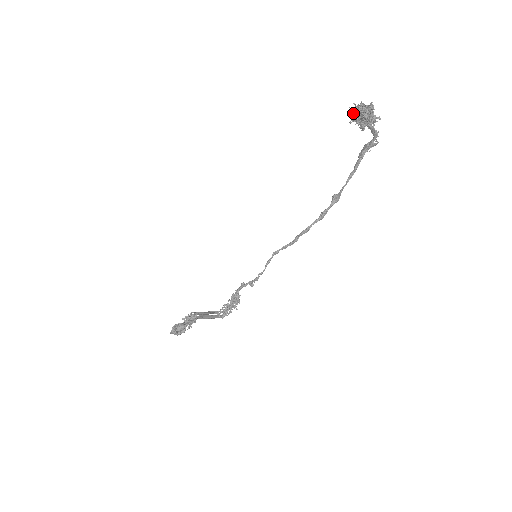
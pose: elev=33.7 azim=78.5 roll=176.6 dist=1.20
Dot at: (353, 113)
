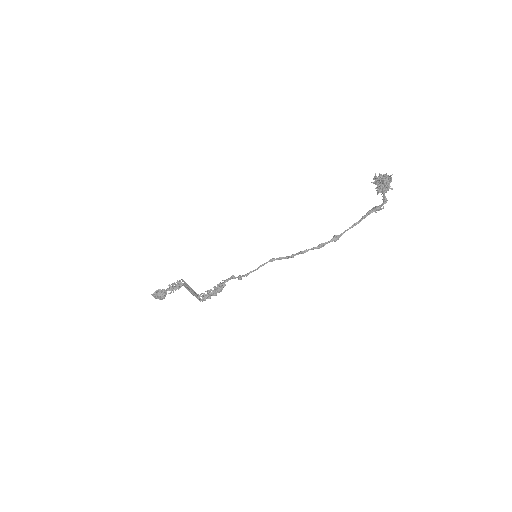
Dot at: (377, 177)
